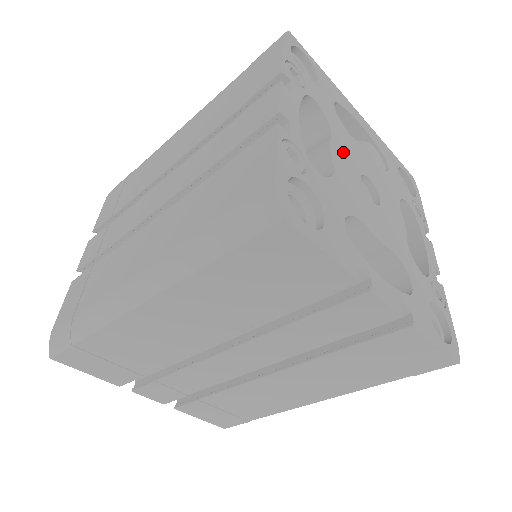
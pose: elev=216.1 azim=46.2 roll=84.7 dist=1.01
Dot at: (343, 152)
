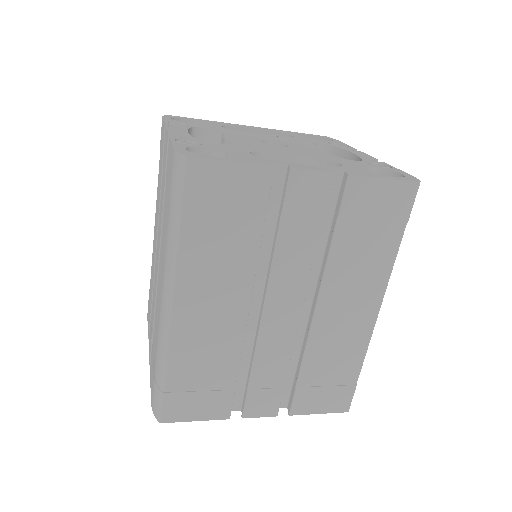
Dot at: (239, 137)
